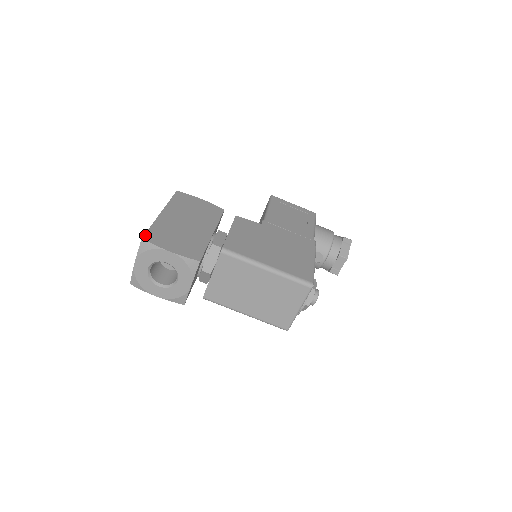
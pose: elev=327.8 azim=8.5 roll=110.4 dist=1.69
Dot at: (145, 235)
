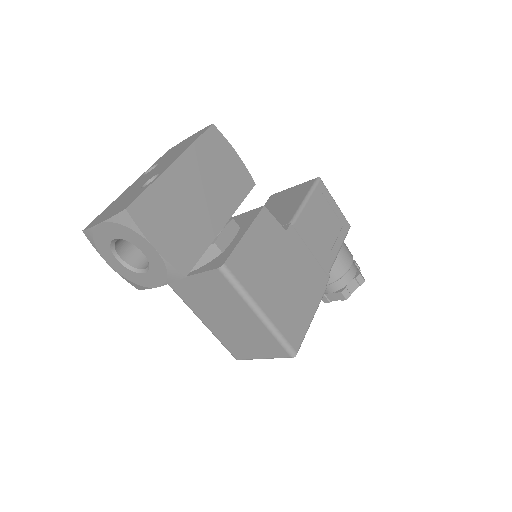
Dot at: (133, 203)
